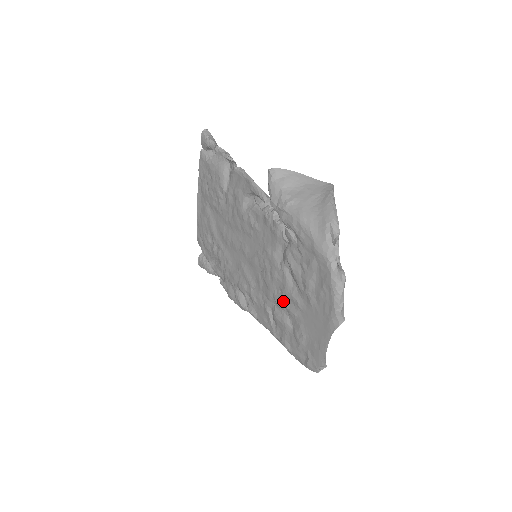
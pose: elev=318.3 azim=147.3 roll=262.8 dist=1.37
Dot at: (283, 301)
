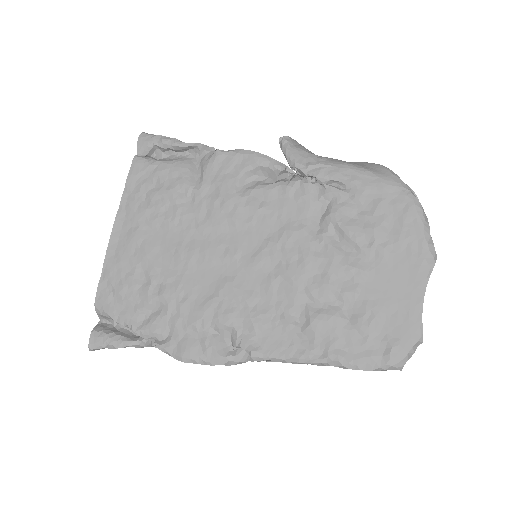
Dot at: (330, 284)
